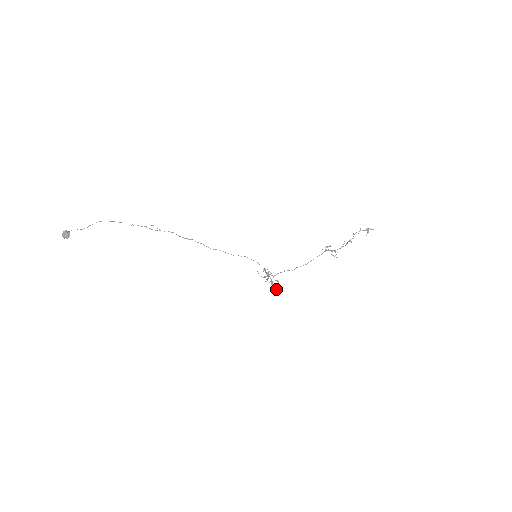
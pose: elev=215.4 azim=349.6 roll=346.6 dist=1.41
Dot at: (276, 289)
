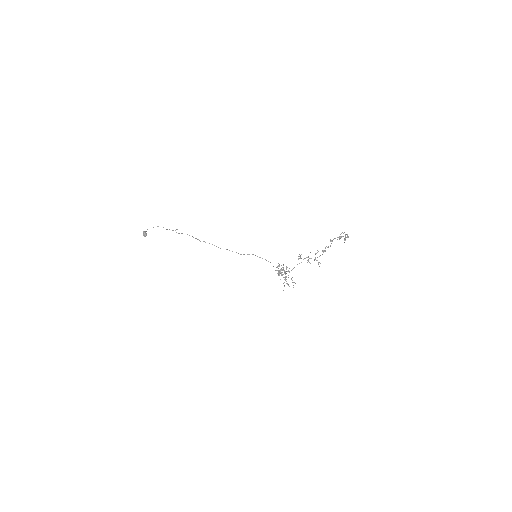
Dot at: occluded
